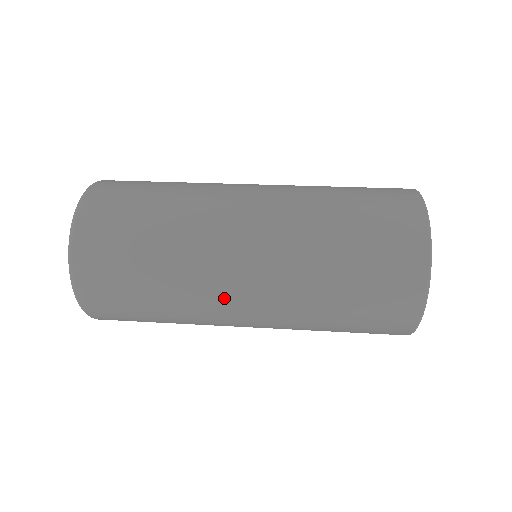
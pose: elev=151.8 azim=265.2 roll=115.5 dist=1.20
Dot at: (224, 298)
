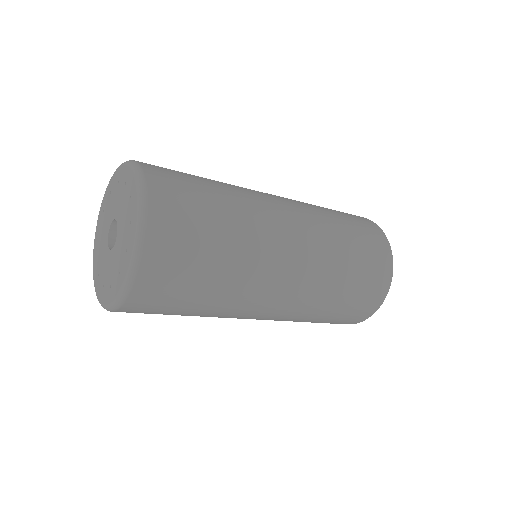
Dot at: (274, 212)
